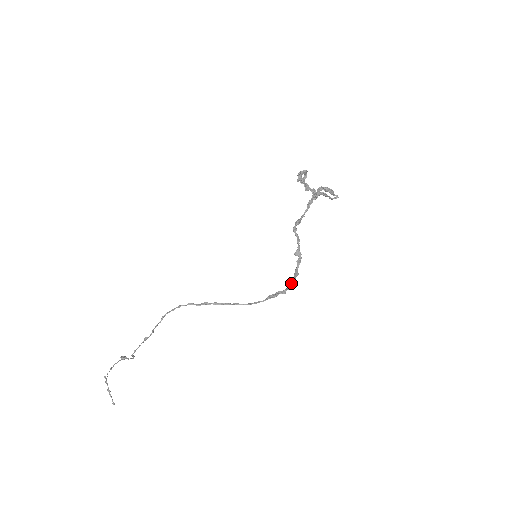
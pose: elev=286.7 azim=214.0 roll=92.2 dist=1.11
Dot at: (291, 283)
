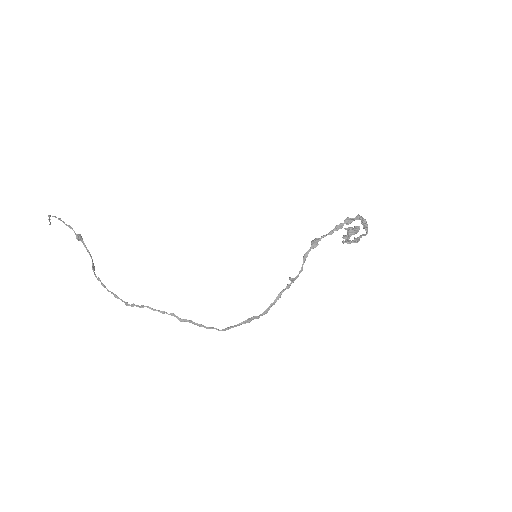
Dot at: (270, 307)
